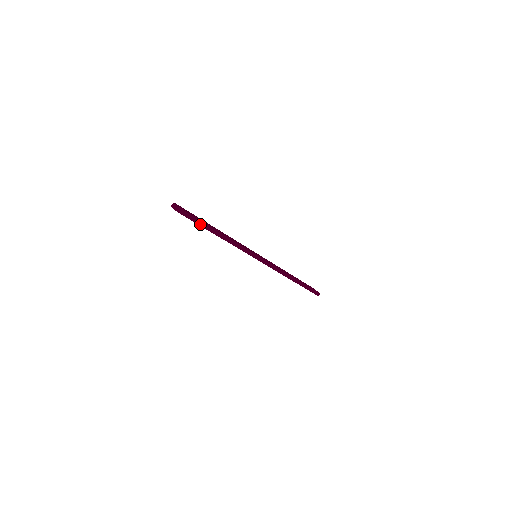
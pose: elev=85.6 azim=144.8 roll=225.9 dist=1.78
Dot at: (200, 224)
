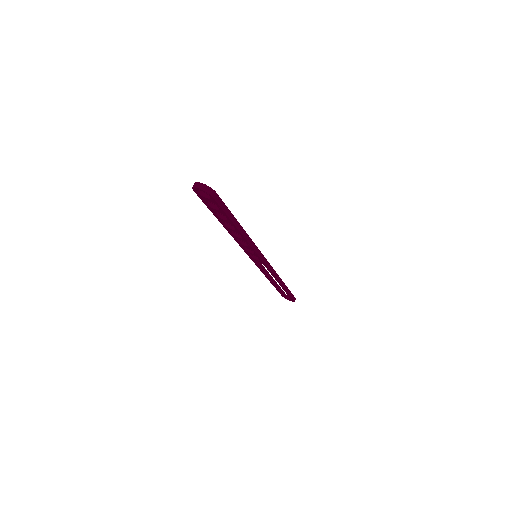
Dot at: (225, 211)
